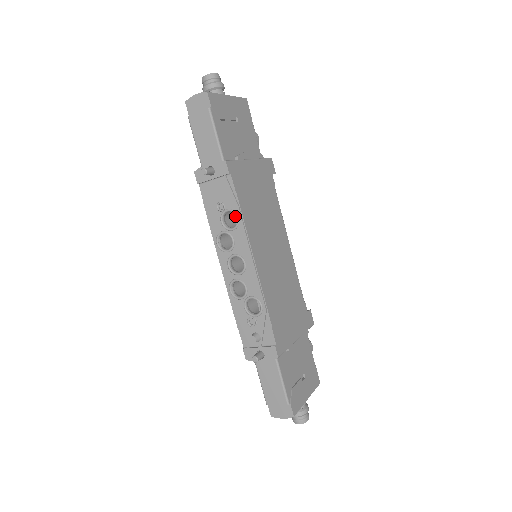
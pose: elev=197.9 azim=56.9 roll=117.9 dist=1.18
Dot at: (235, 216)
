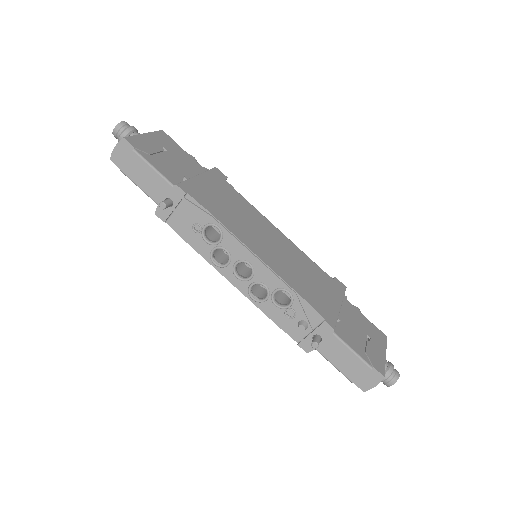
Dot at: (215, 228)
